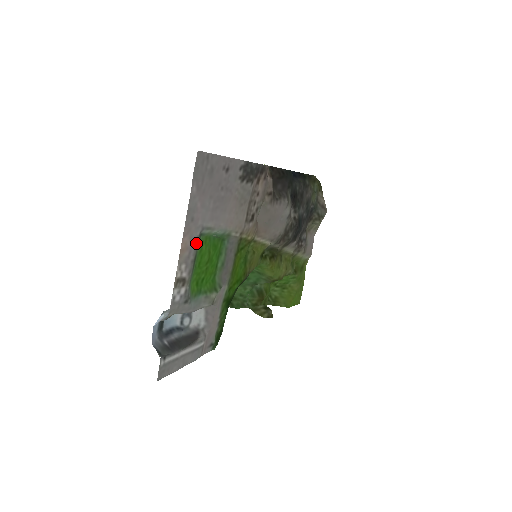
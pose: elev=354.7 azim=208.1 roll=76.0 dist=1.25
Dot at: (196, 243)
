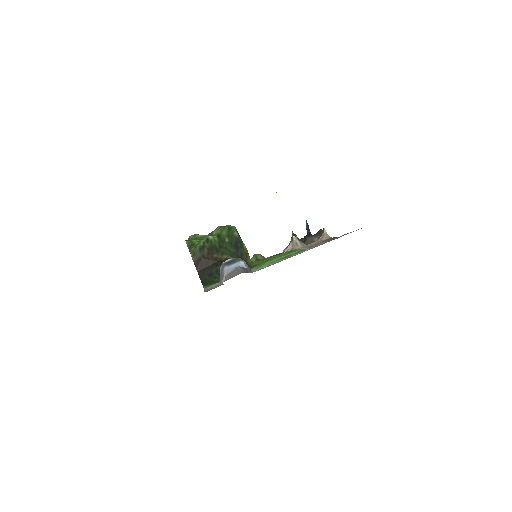
Dot at: occluded
